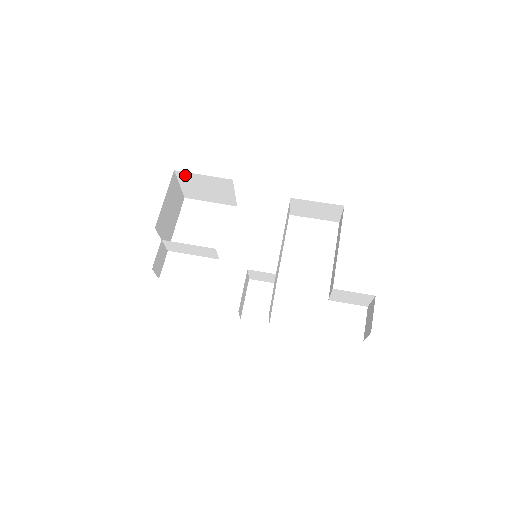
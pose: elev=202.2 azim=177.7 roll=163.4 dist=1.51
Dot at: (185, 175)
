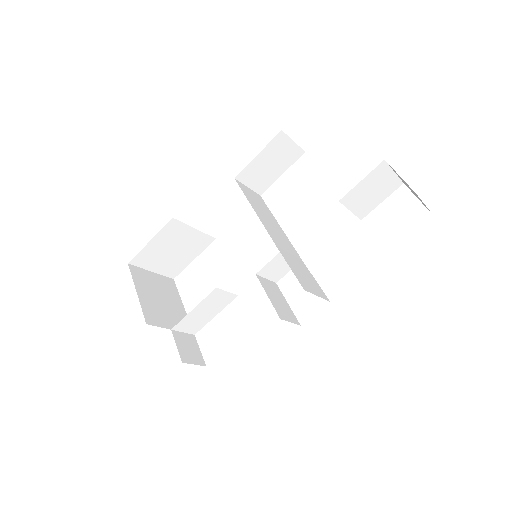
Dot at: (141, 258)
